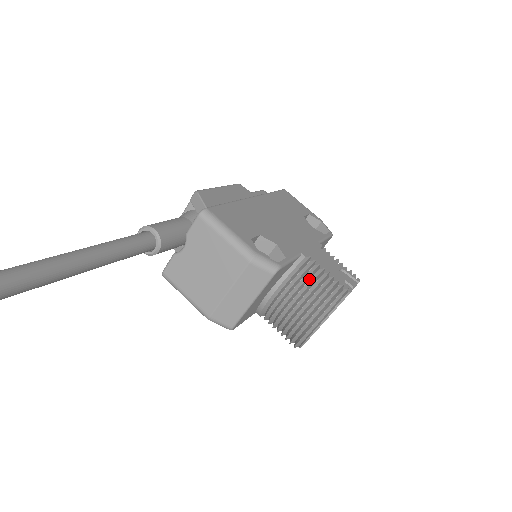
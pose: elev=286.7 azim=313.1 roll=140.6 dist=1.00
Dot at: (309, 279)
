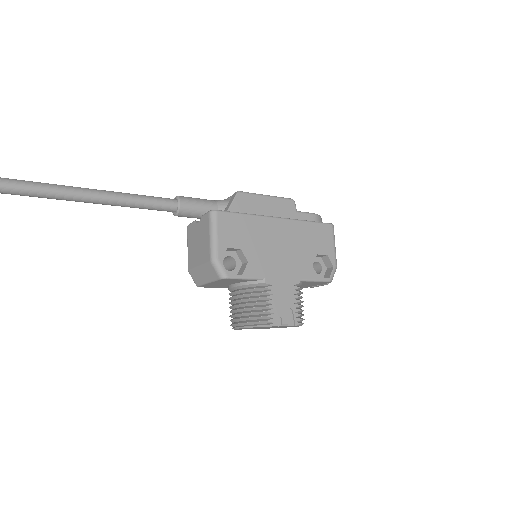
Dot at: (254, 297)
